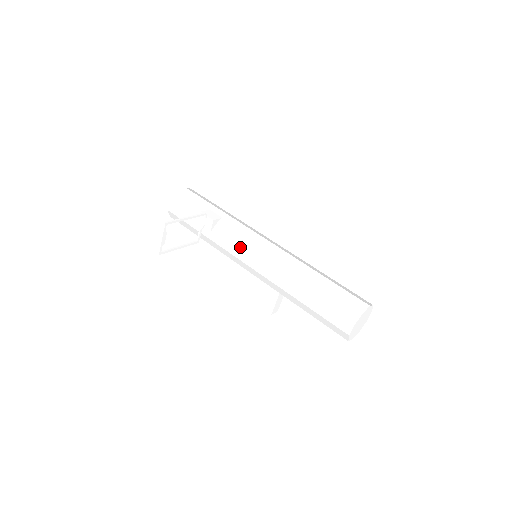
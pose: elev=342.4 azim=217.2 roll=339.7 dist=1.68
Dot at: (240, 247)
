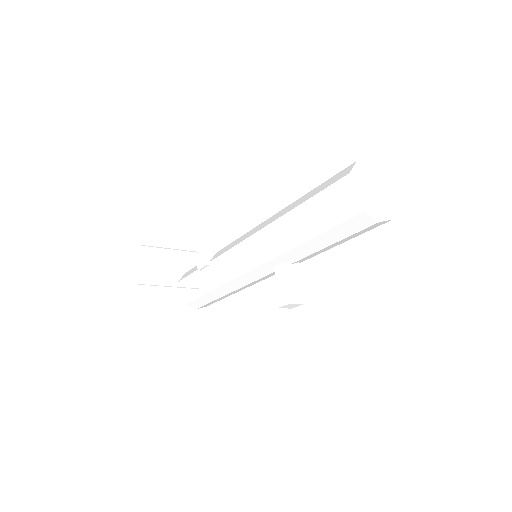
Dot at: (231, 248)
